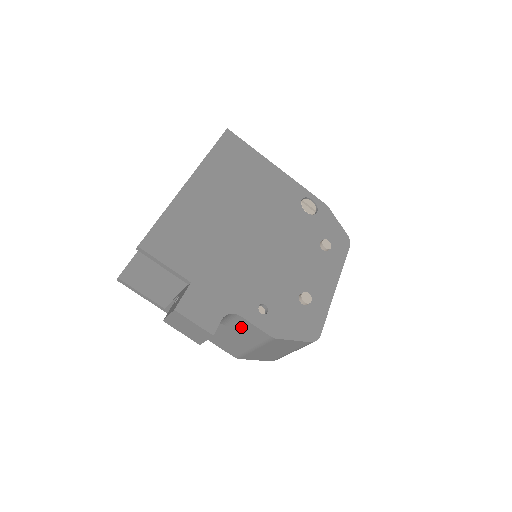
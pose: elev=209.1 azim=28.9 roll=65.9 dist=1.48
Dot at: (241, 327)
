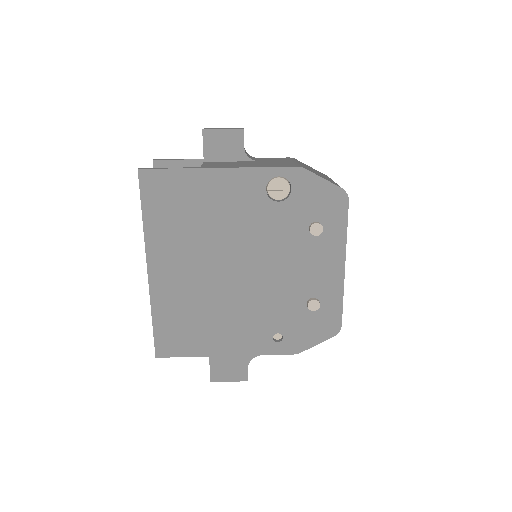
Dot at: occluded
